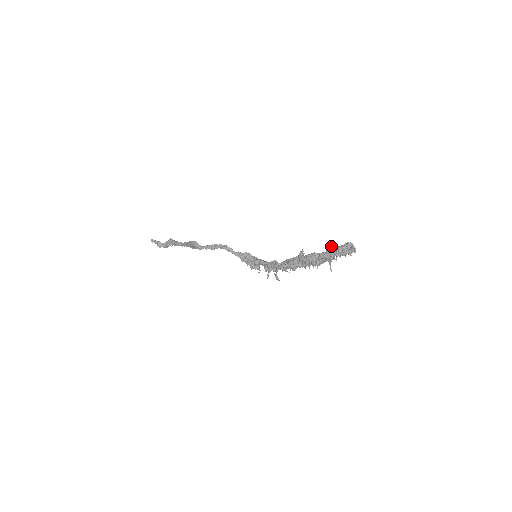
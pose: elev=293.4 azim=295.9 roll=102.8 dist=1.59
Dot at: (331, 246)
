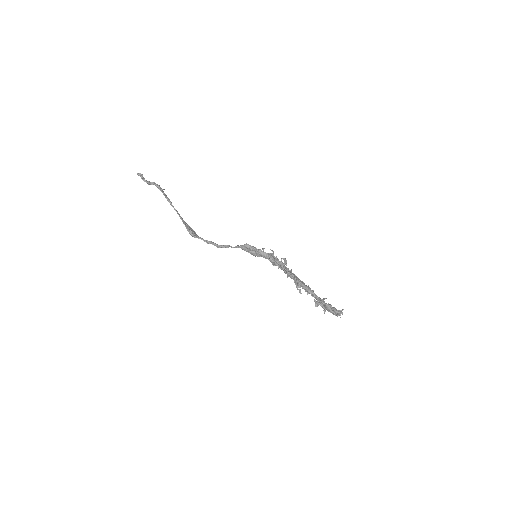
Dot at: (321, 303)
